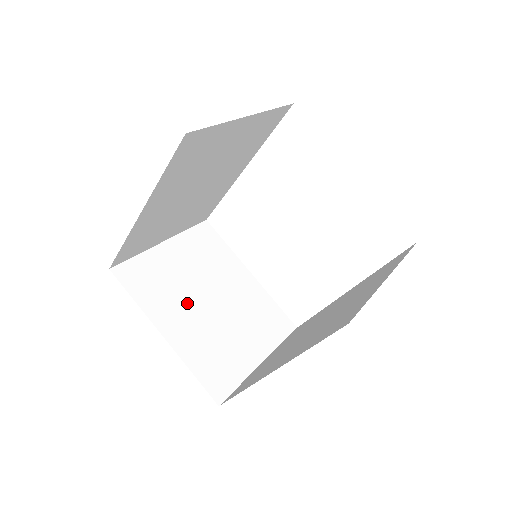
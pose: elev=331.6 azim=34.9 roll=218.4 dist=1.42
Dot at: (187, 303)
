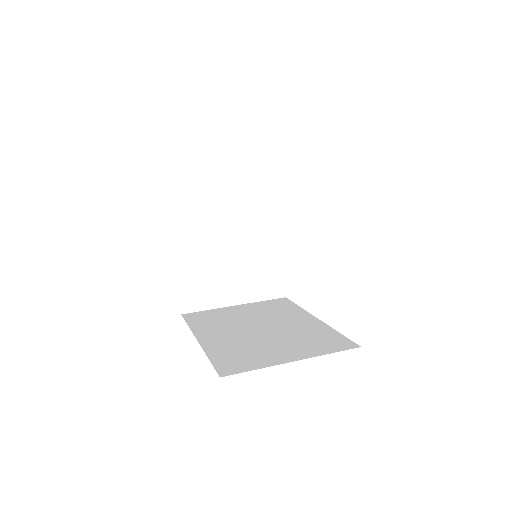
Dot at: (211, 235)
